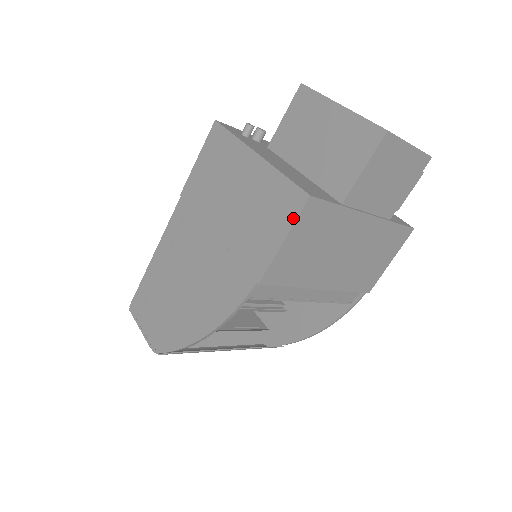
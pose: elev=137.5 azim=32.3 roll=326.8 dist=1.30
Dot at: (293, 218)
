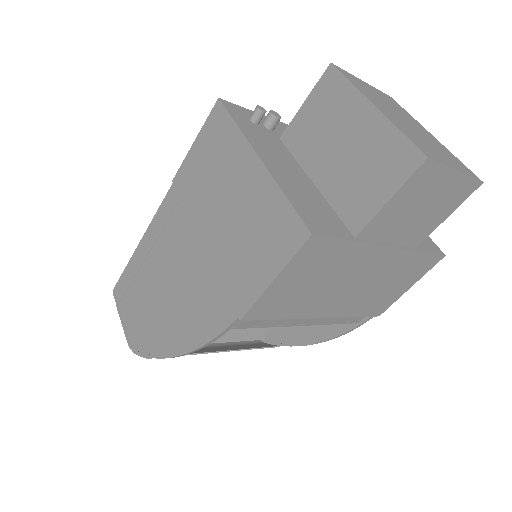
Dot at: (288, 255)
